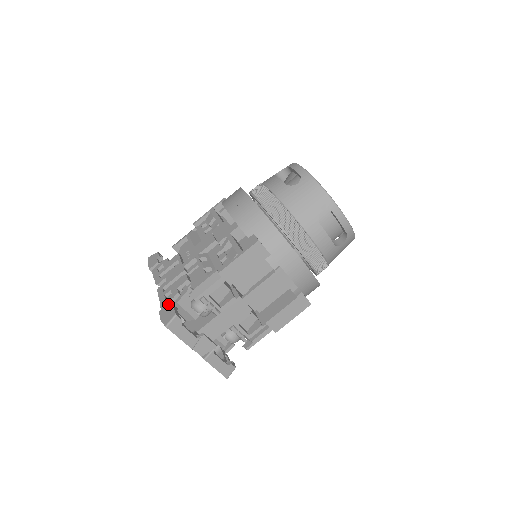
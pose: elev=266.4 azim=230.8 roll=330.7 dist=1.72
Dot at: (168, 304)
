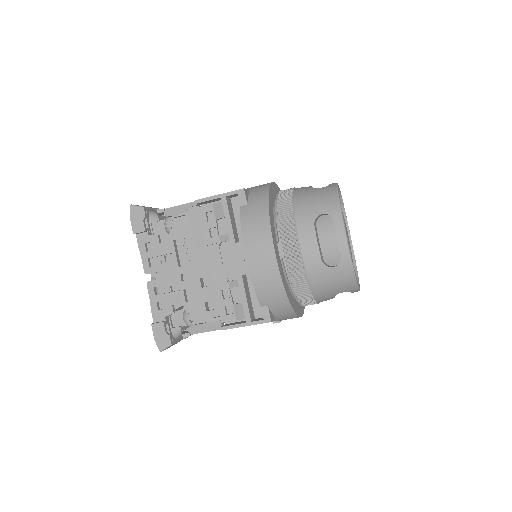
Dot at: (162, 323)
